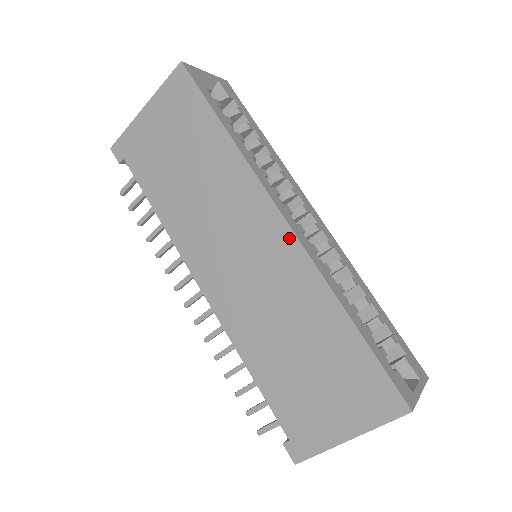
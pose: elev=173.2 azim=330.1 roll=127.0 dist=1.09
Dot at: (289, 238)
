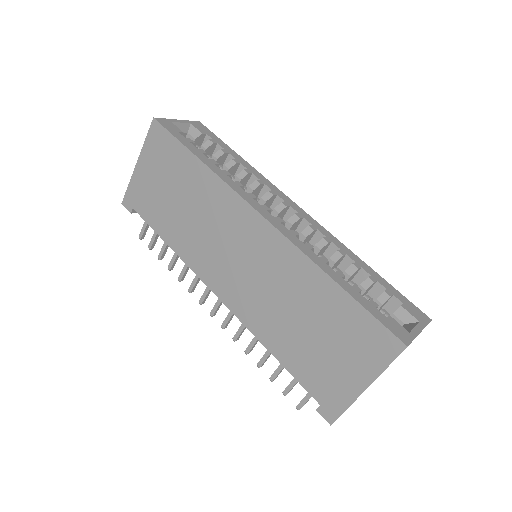
Dot at: (269, 230)
